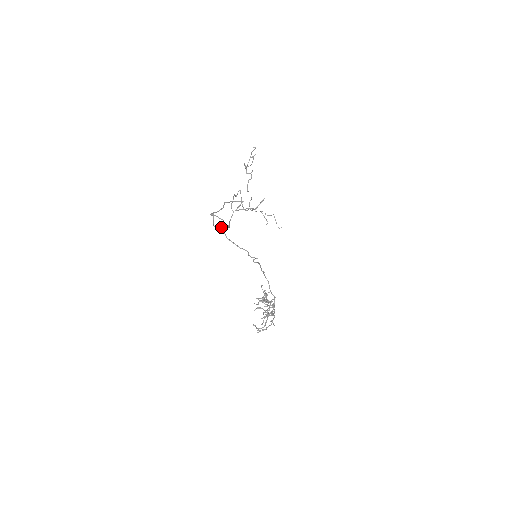
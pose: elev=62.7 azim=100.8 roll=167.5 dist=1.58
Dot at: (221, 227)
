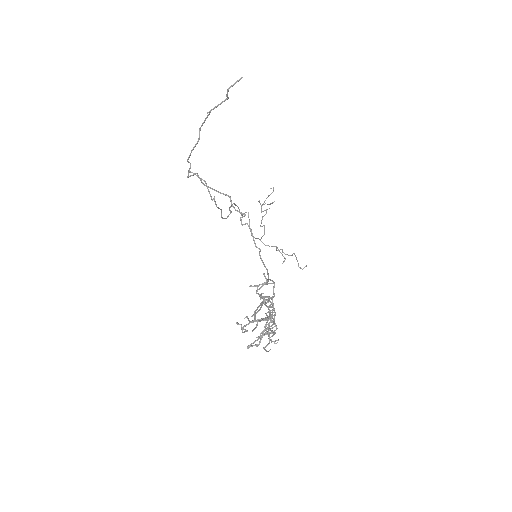
Dot at: (197, 173)
